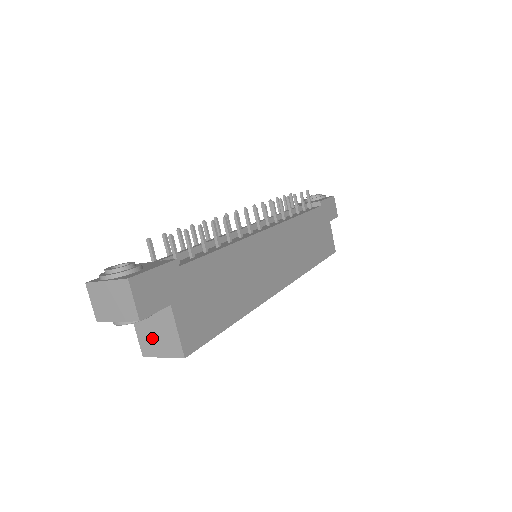
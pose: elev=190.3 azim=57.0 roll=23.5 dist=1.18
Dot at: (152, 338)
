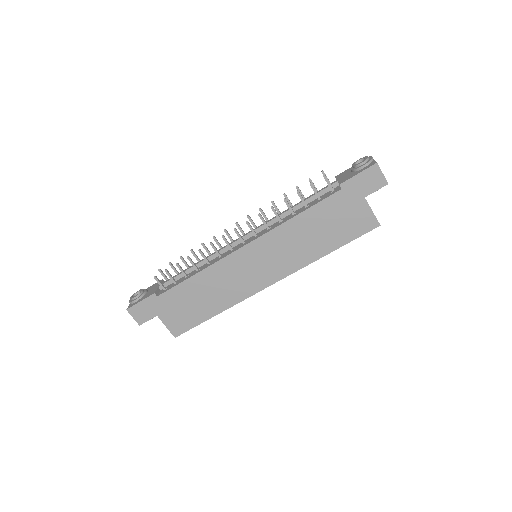
Dot at: occluded
